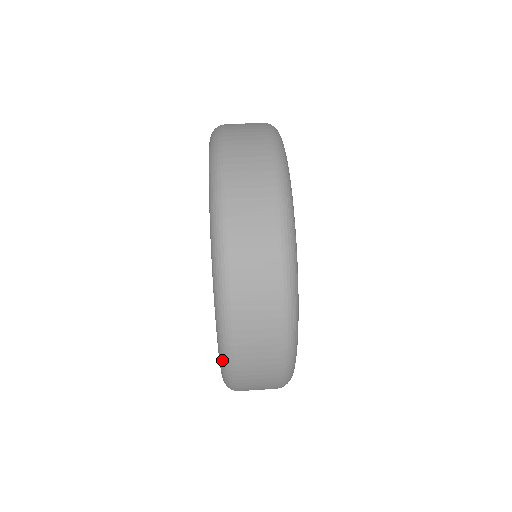
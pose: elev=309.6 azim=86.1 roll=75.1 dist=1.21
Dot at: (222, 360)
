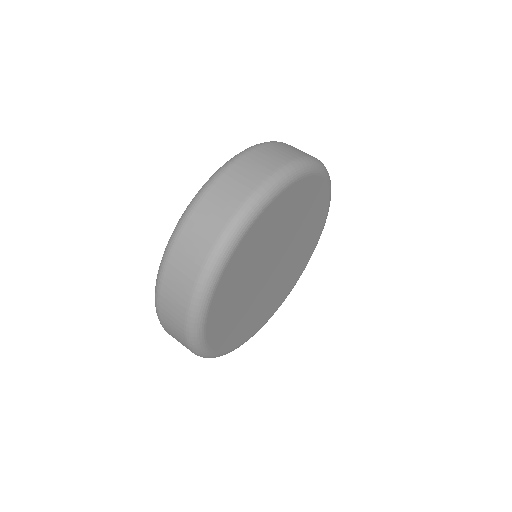
Dot at: occluded
